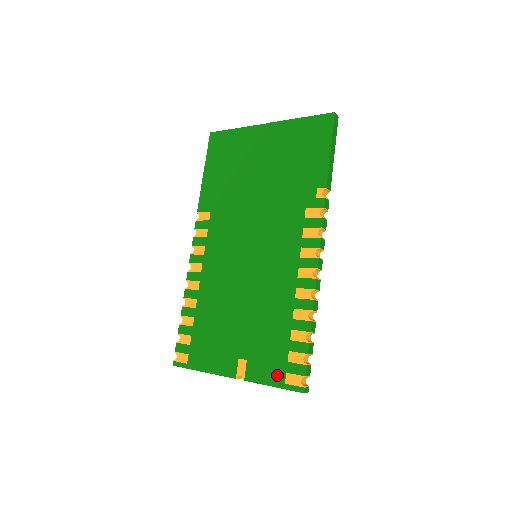
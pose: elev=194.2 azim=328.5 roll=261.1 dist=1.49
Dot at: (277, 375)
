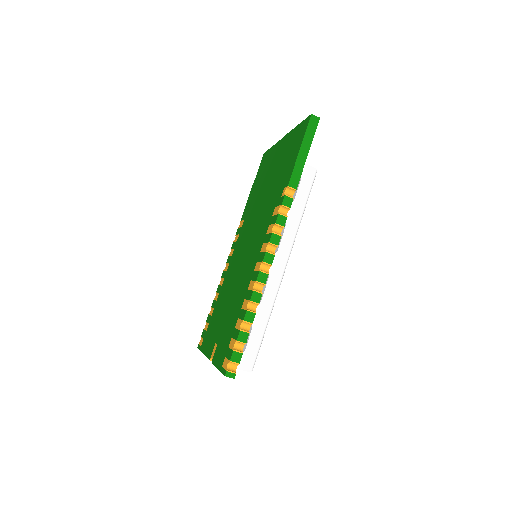
Dot at: (222, 359)
